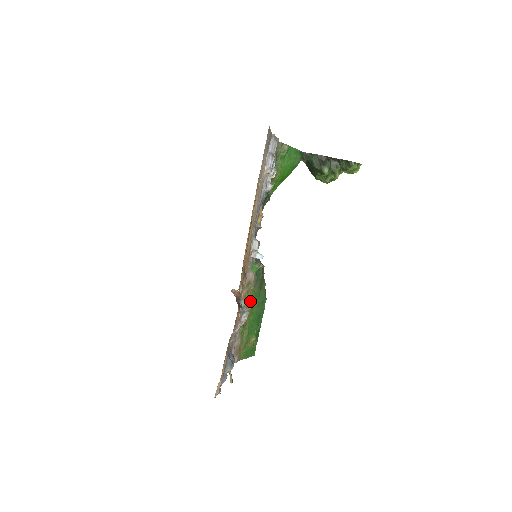
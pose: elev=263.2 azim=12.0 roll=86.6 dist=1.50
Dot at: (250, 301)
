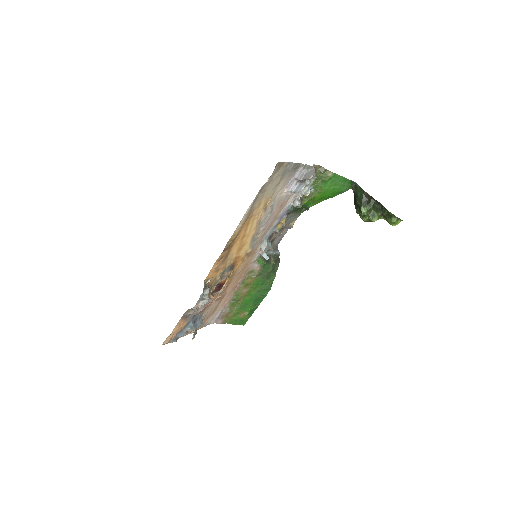
Dot at: (250, 285)
